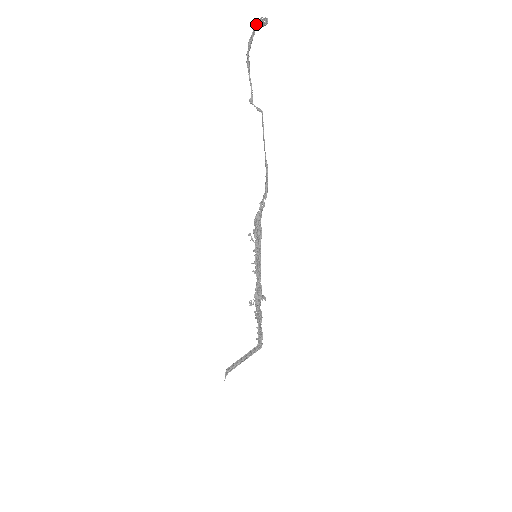
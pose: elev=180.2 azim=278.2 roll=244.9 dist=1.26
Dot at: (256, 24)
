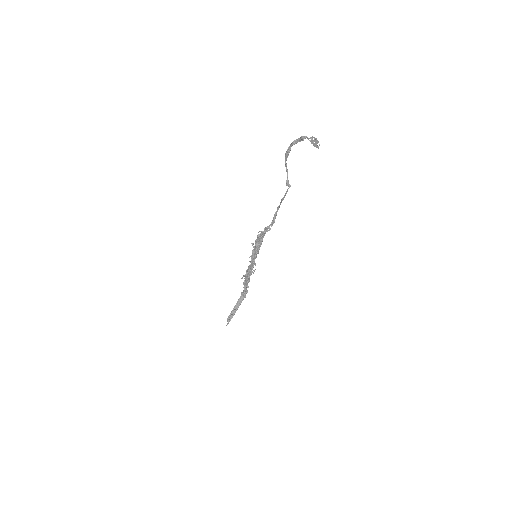
Dot at: (305, 137)
